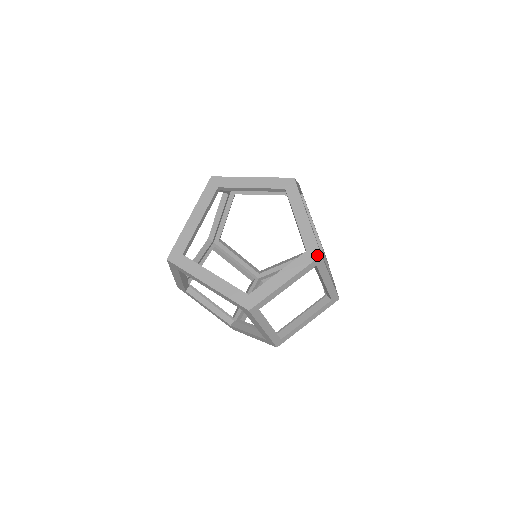
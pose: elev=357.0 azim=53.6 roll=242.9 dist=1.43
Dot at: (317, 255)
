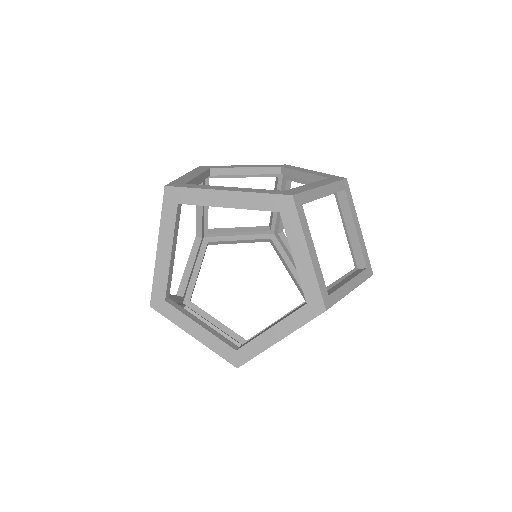
Dot at: (342, 178)
